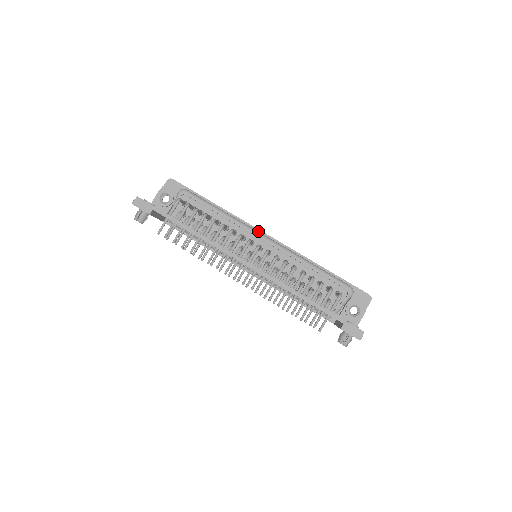
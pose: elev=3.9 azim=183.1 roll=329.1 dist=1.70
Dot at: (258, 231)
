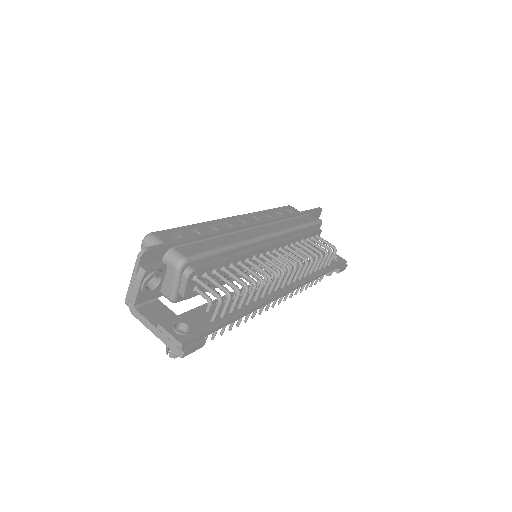
Dot at: (248, 228)
